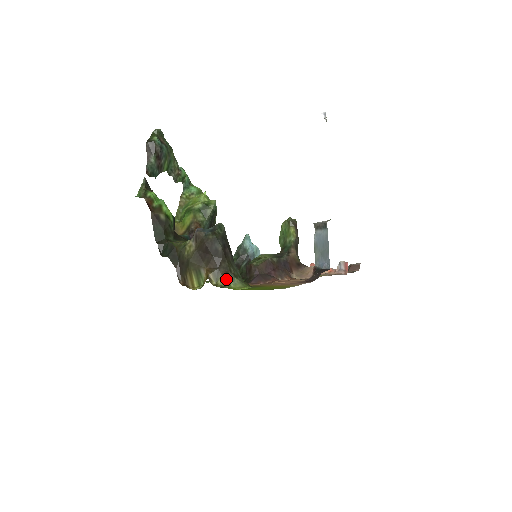
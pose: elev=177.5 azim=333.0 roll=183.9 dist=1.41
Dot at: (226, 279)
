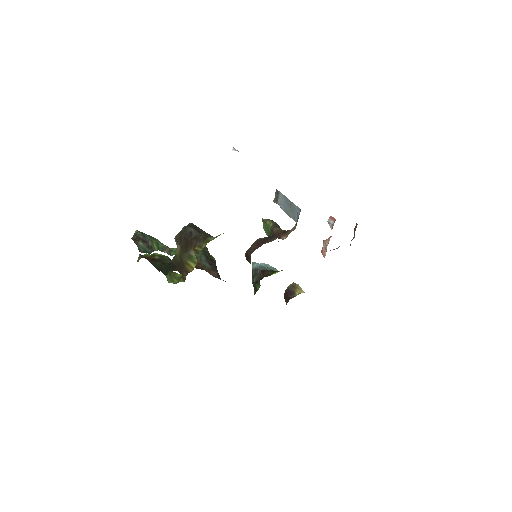
Dot at: (206, 240)
